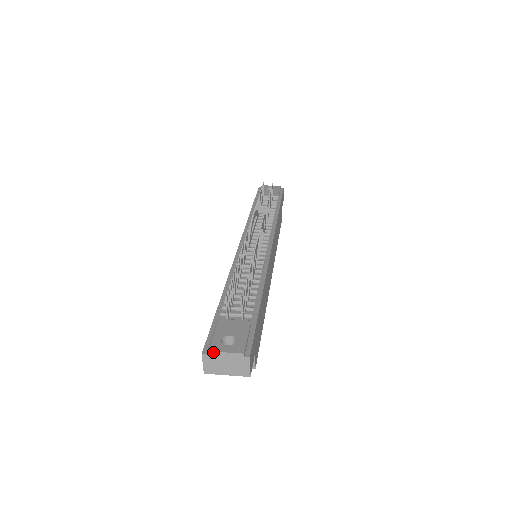
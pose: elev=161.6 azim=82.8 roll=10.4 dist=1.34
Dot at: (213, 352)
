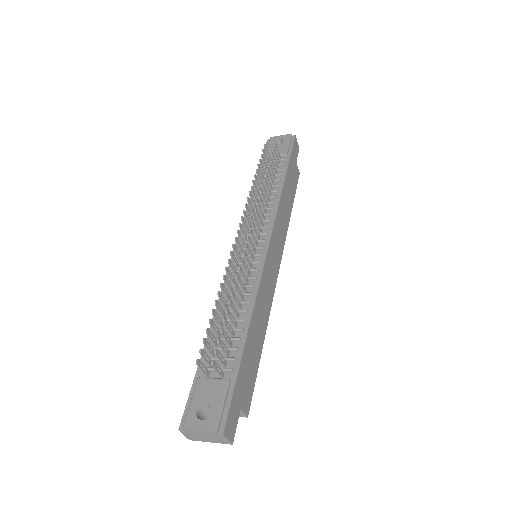
Dot at: (187, 430)
